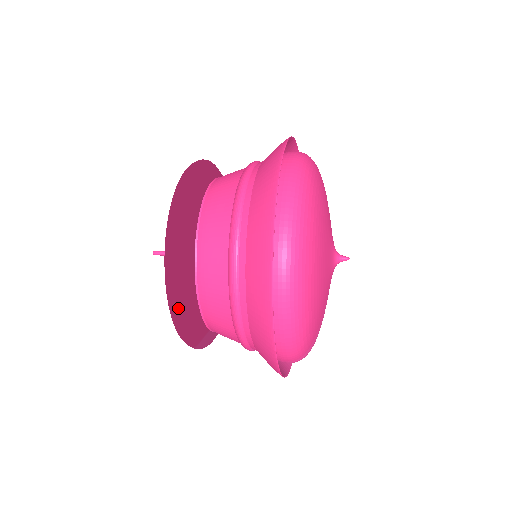
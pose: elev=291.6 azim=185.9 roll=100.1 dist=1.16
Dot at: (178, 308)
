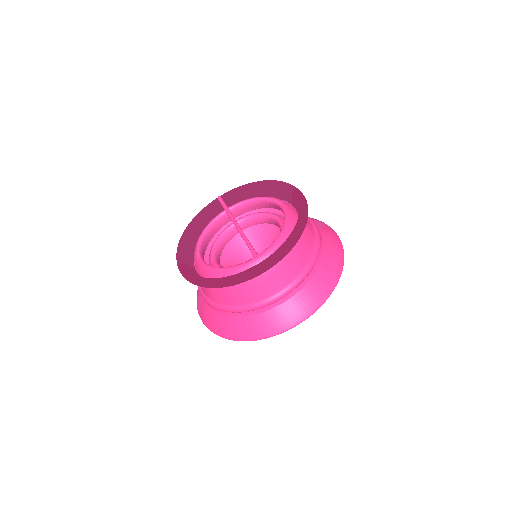
Dot at: (206, 287)
